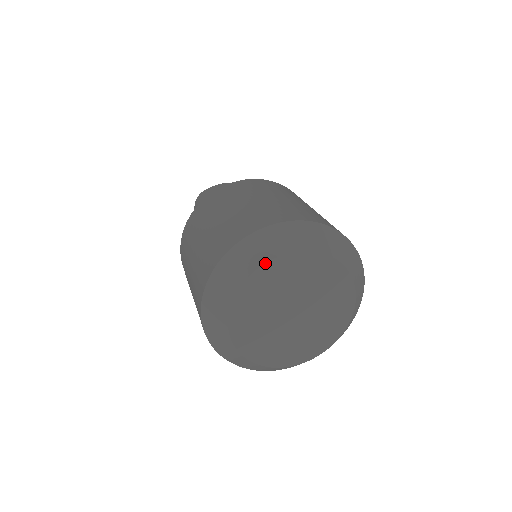
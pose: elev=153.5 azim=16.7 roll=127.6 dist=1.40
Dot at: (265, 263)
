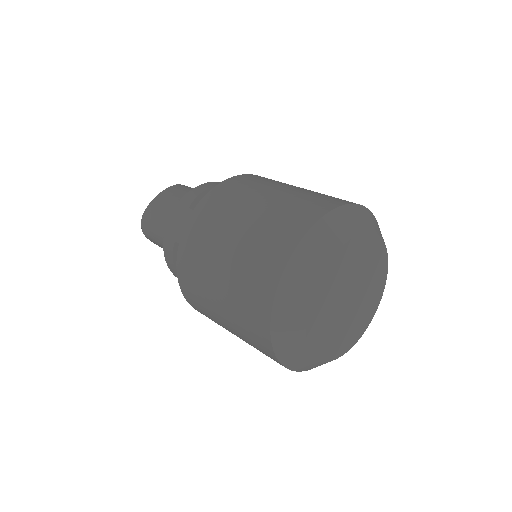
Dot at: (322, 273)
